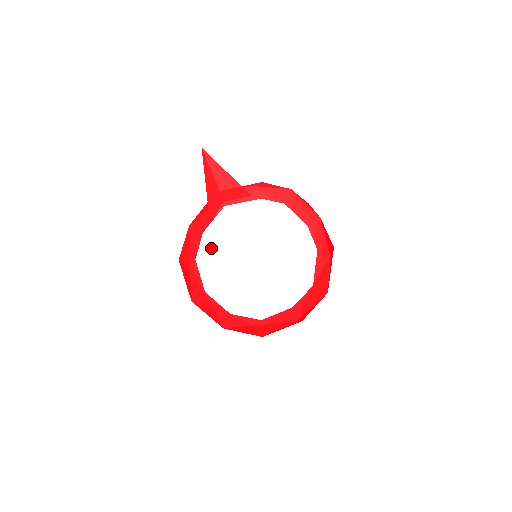
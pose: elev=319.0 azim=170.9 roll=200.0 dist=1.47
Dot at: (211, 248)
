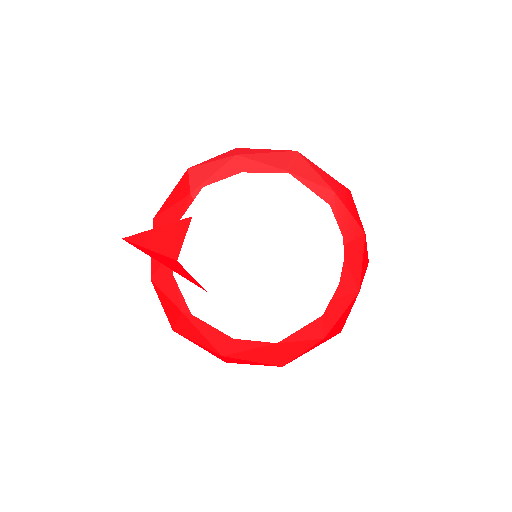
Dot at: (193, 224)
